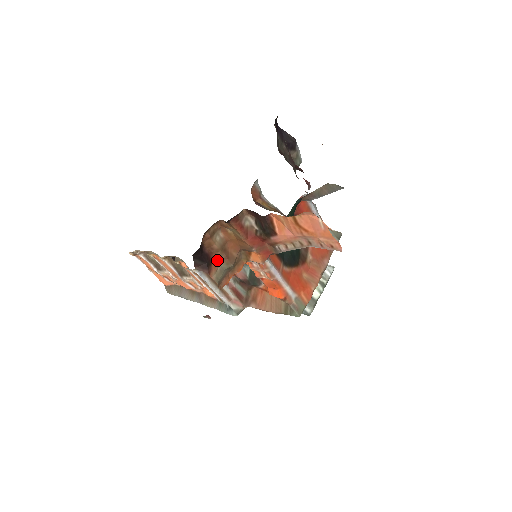
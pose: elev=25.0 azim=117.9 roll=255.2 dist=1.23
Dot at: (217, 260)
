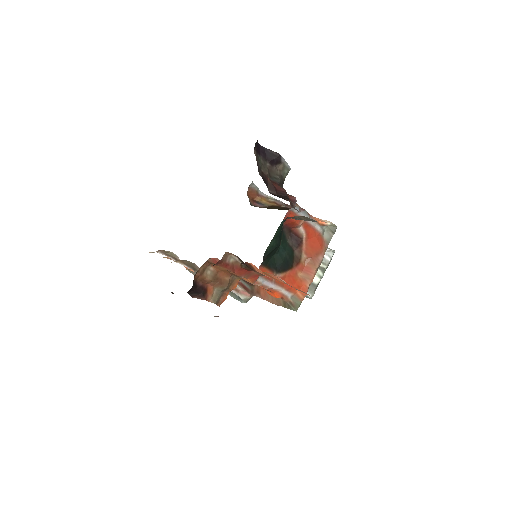
Dot at: (212, 287)
